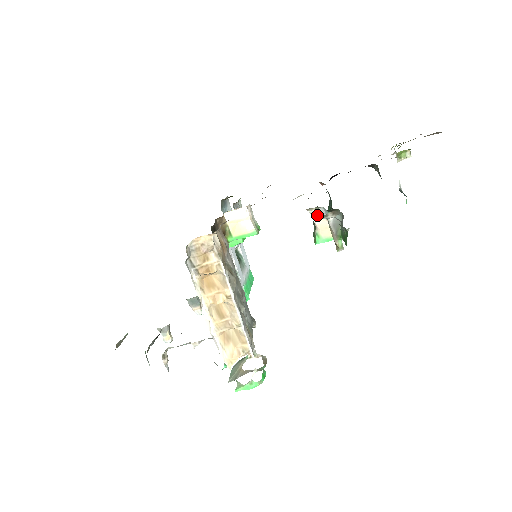
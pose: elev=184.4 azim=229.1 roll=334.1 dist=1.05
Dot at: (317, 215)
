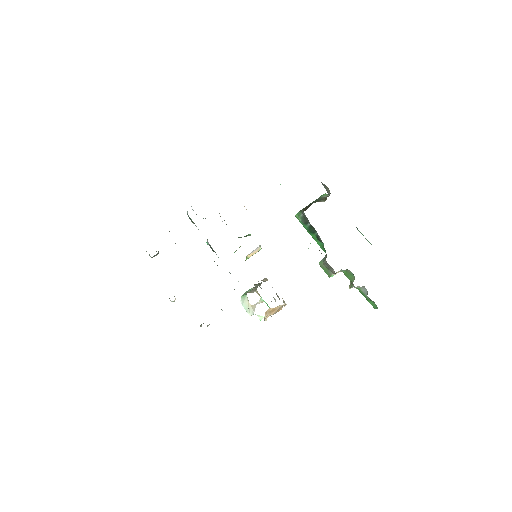
Dot at: occluded
